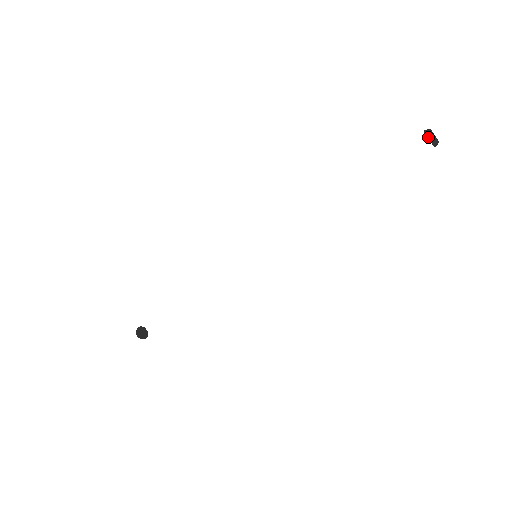
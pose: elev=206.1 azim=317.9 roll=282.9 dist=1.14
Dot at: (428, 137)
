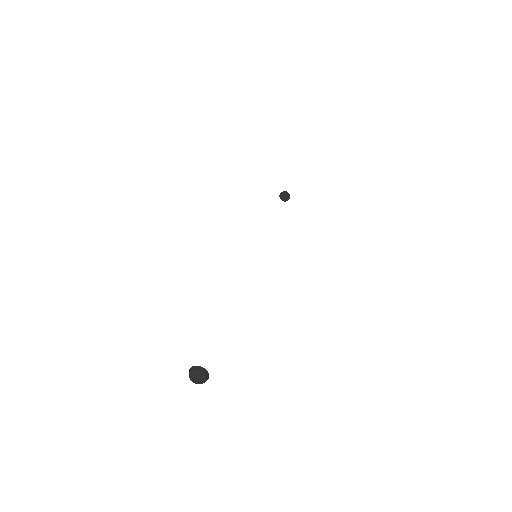
Dot at: (283, 191)
